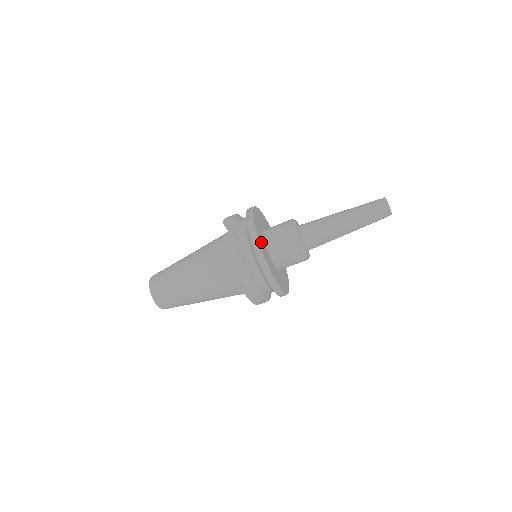
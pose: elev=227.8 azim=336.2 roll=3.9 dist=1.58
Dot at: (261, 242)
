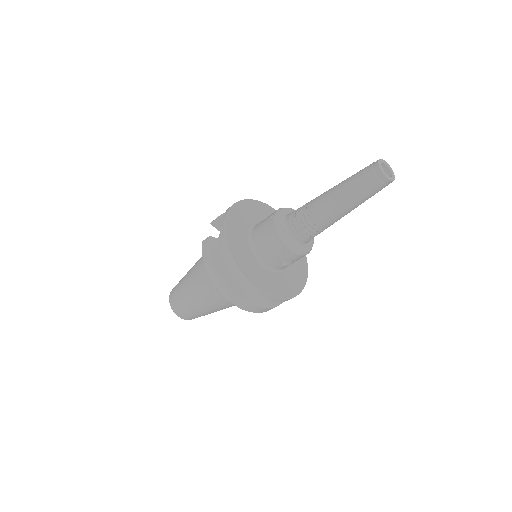
Dot at: (235, 243)
